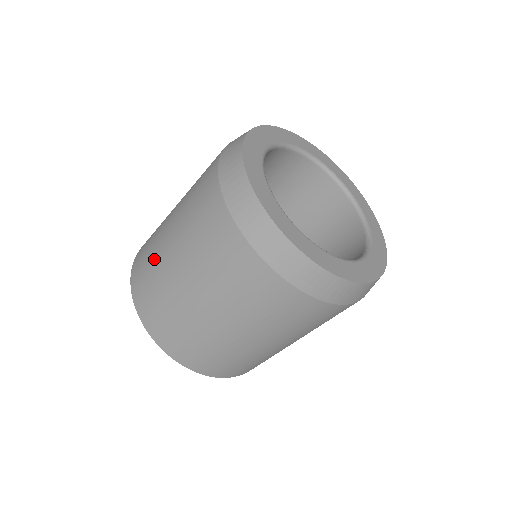
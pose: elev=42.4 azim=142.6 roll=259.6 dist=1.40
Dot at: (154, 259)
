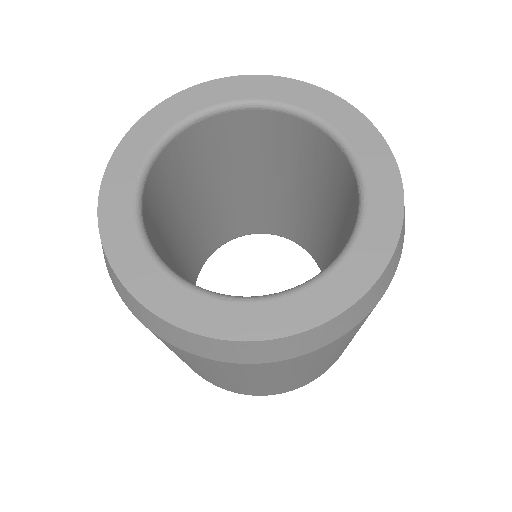
Dot at: occluded
